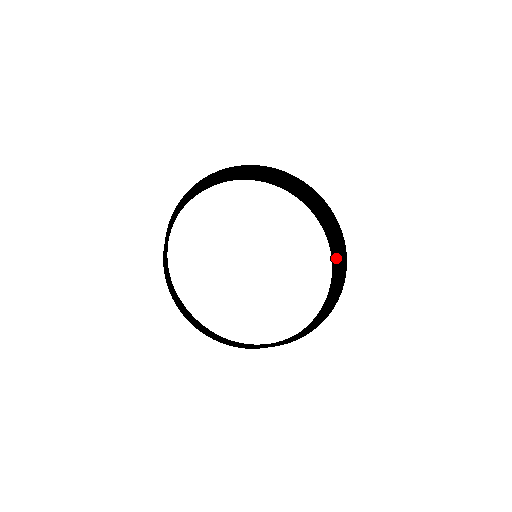
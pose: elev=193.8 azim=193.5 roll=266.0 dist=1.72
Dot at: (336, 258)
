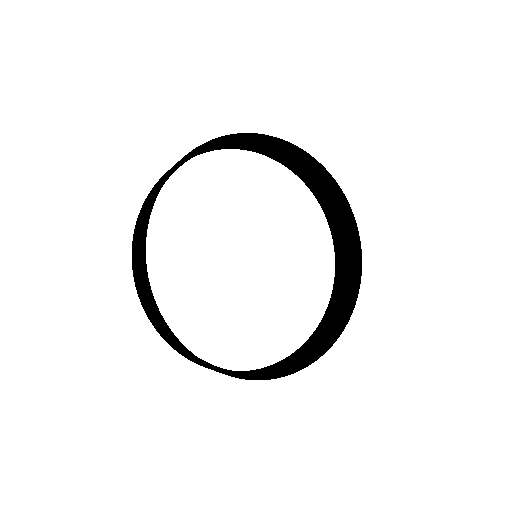
Dot at: (328, 325)
